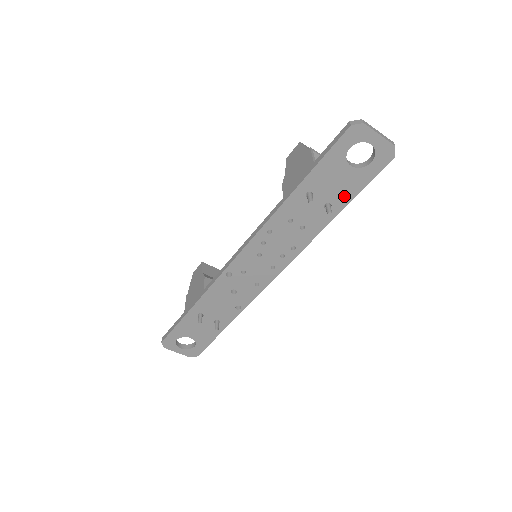
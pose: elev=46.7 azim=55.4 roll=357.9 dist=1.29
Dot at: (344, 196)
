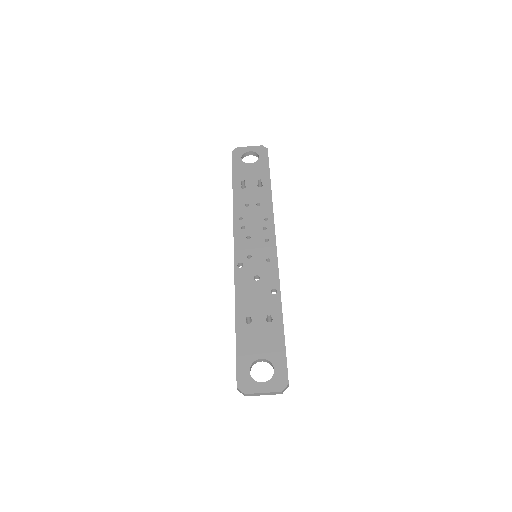
Dot at: (263, 176)
